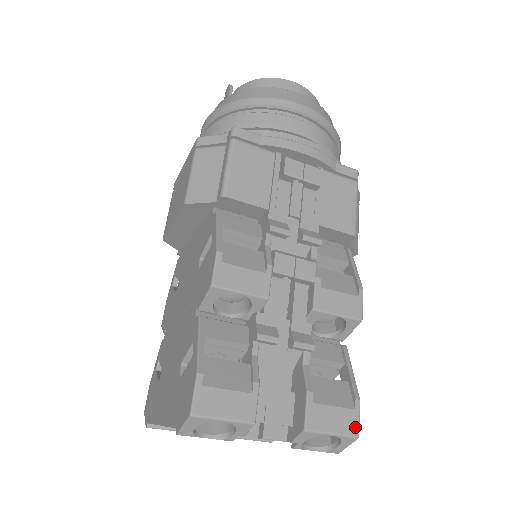
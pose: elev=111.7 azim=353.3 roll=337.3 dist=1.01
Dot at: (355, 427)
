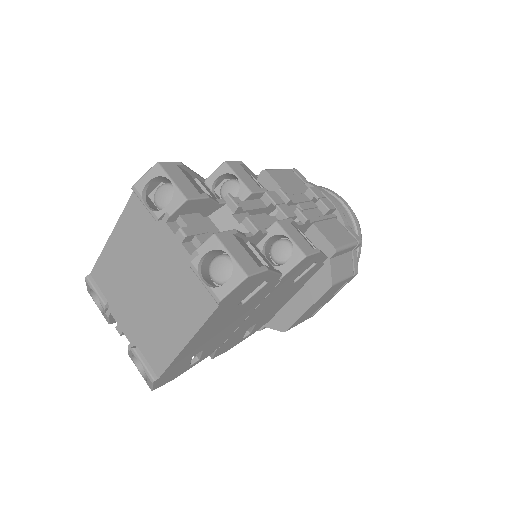
Dot at: (251, 270)
